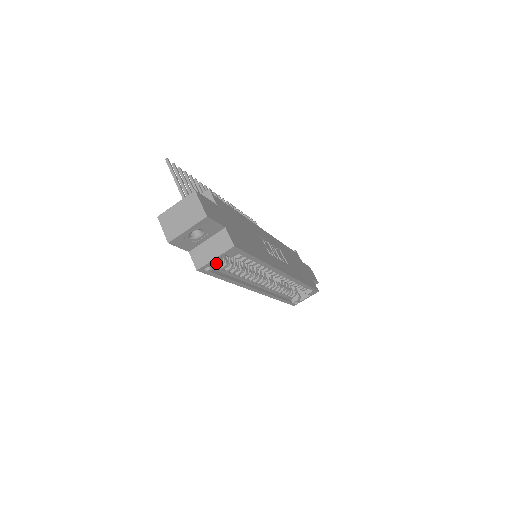
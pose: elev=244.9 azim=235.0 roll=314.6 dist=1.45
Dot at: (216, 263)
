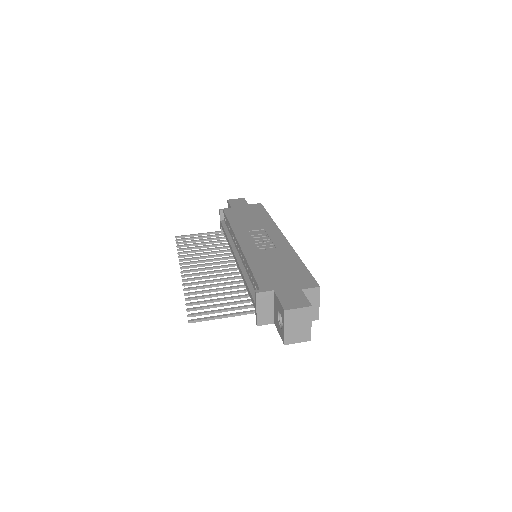
Dot at: occluded
